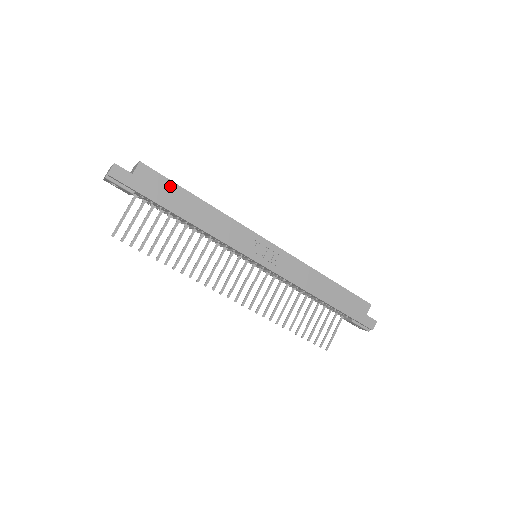
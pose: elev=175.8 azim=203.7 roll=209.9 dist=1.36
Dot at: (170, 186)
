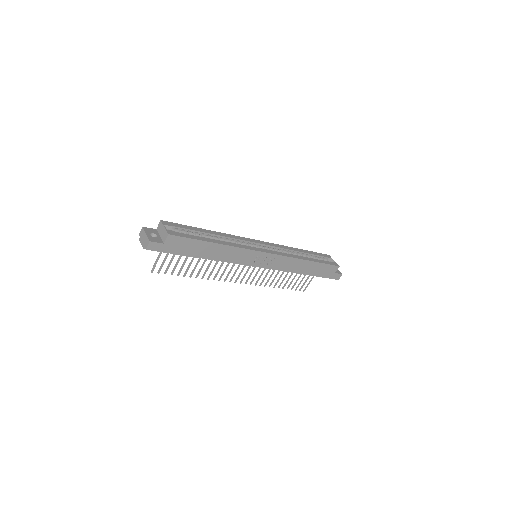
Dot at: (192, 242)
